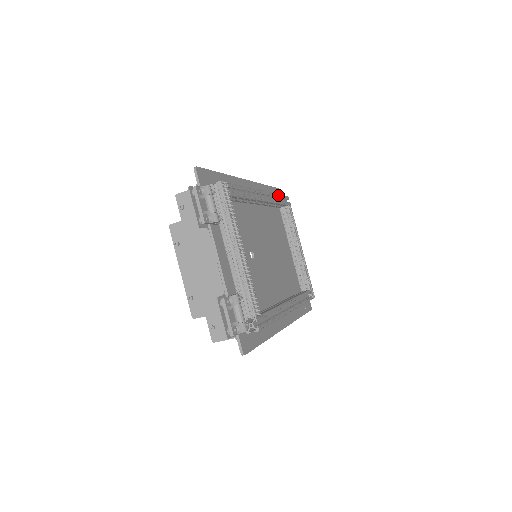
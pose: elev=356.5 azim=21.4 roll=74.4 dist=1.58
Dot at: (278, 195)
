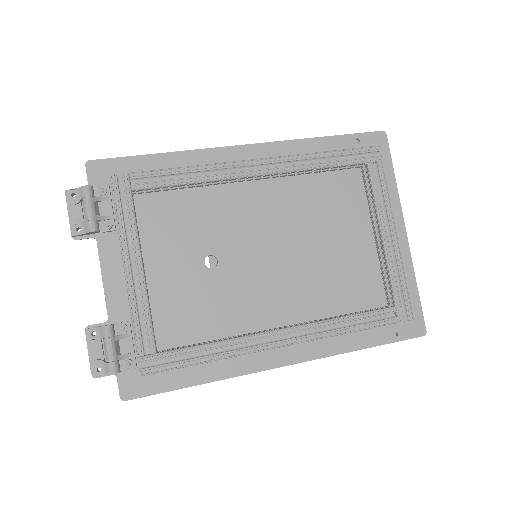
Dot at: (327, 153)
